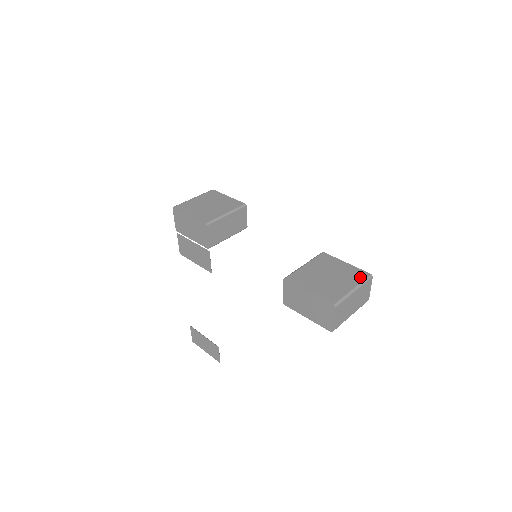
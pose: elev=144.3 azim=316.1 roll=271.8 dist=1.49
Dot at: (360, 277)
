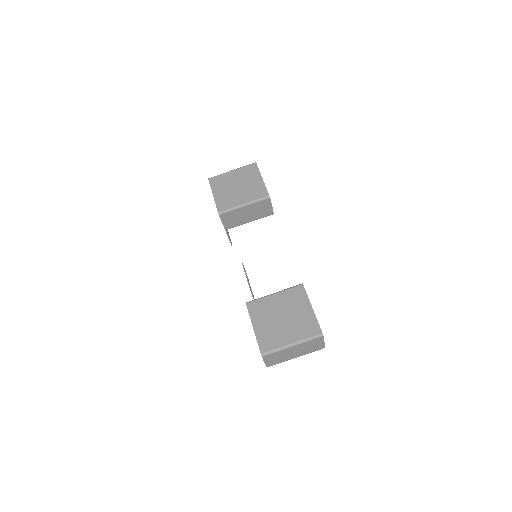
Dot at: (309, 332)
